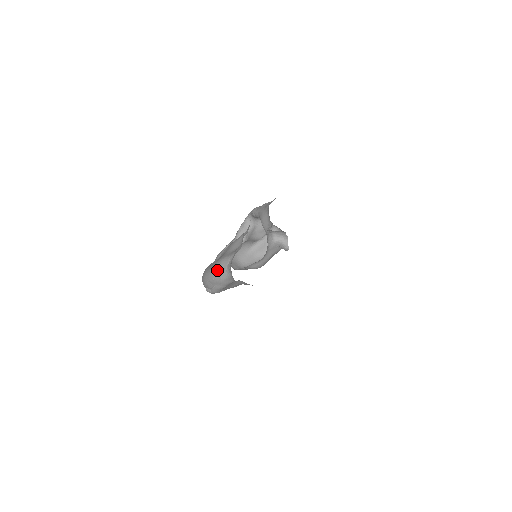
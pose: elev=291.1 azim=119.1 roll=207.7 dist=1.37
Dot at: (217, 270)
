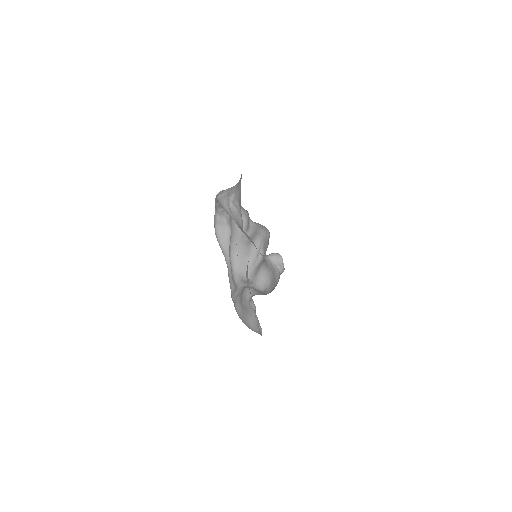
Dot at: occluded
